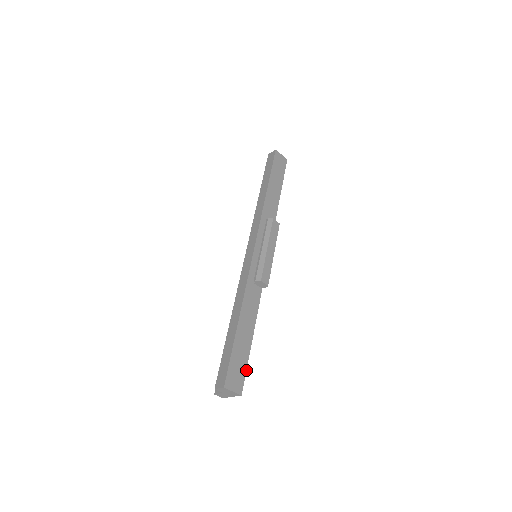
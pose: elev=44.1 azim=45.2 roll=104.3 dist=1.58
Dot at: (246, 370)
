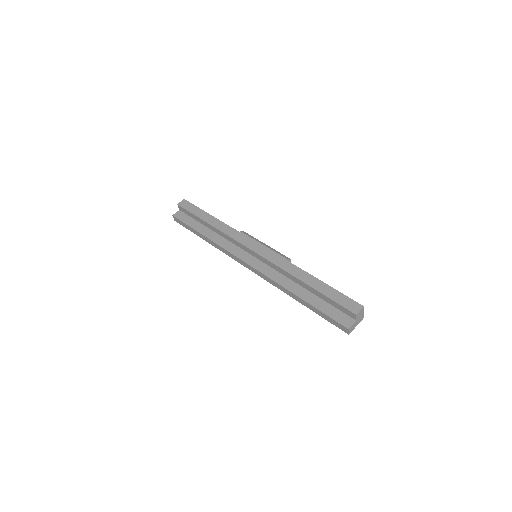
Dot at: occluded
